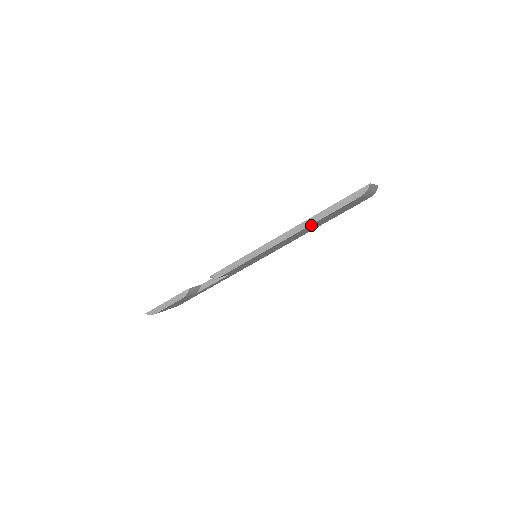
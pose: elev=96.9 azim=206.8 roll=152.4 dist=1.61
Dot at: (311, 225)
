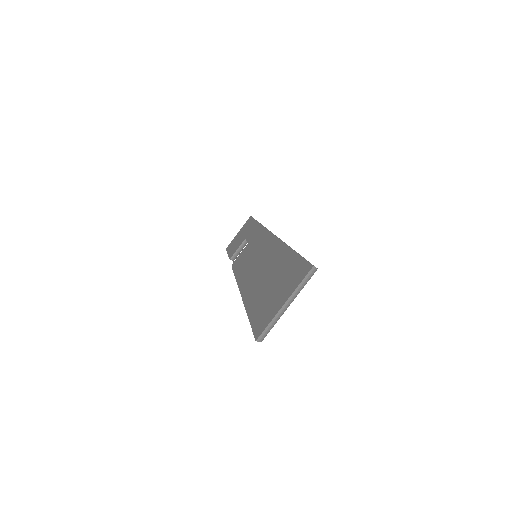
Dot at: occluded
